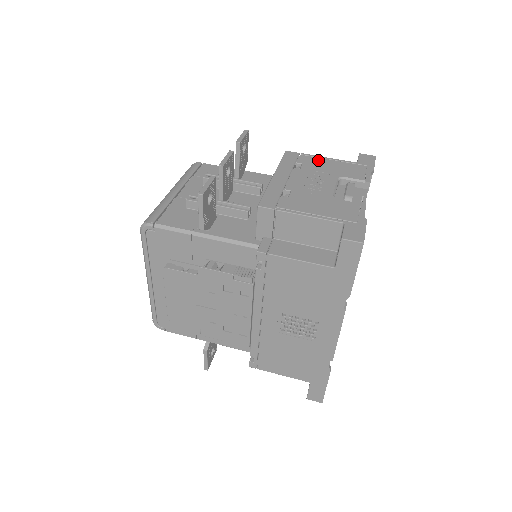
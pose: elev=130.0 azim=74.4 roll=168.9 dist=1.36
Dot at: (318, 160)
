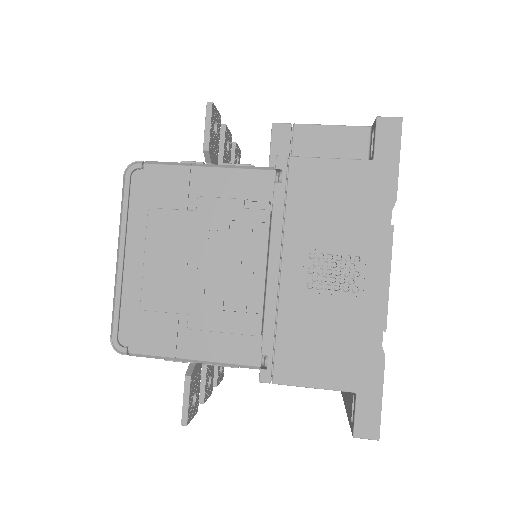
Dot at: occluded
